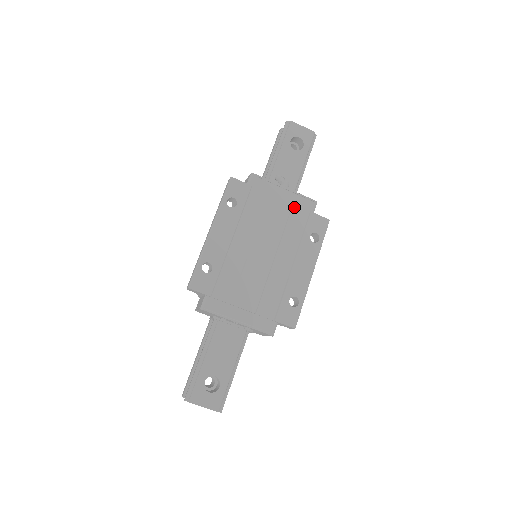
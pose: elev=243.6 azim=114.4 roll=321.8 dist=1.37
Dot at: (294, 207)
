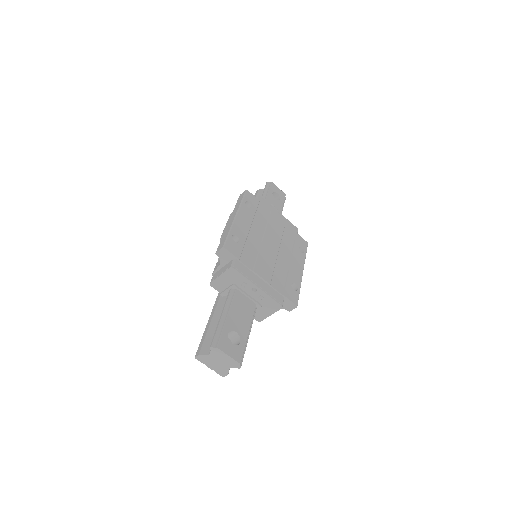
Dot at: (286, 226)
